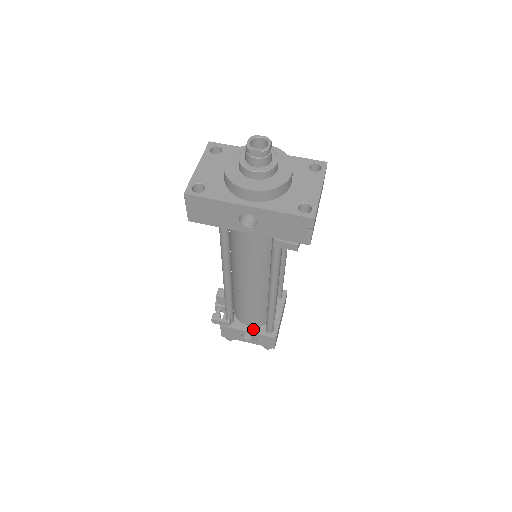
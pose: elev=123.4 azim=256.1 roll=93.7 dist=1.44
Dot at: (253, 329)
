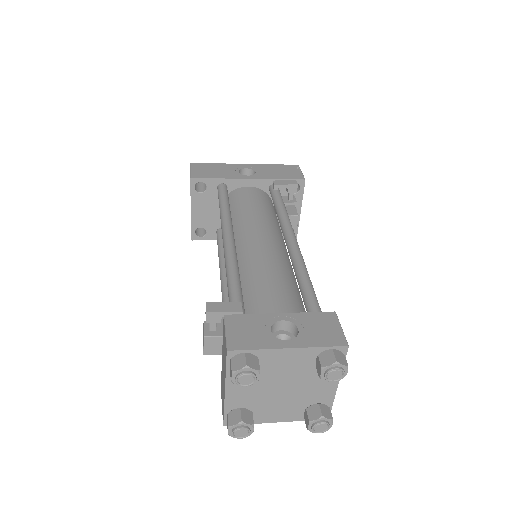
Dot at: occluded
